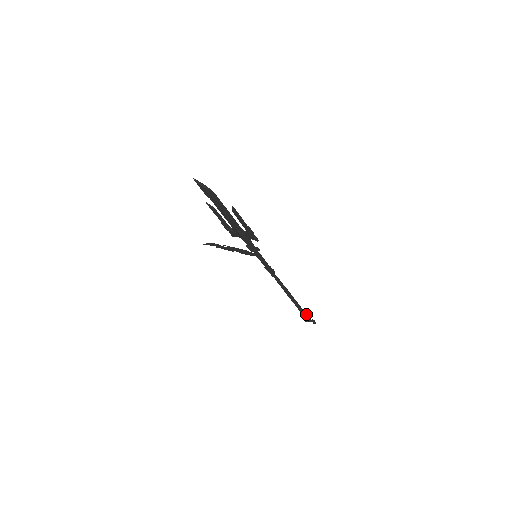
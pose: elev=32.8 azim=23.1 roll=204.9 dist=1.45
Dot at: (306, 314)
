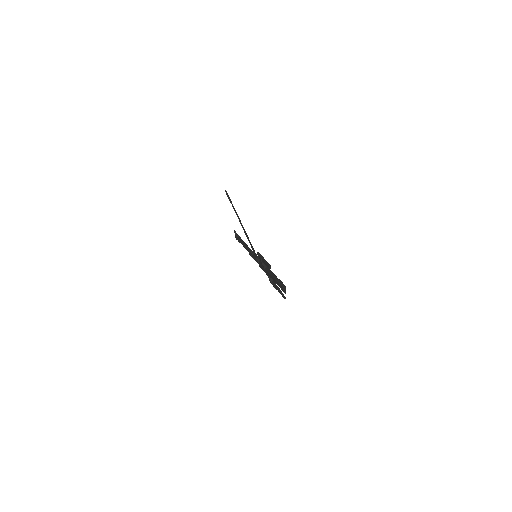
Dot at: occluded
